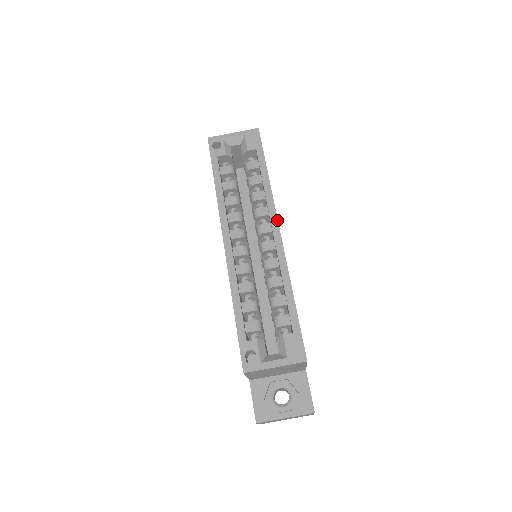
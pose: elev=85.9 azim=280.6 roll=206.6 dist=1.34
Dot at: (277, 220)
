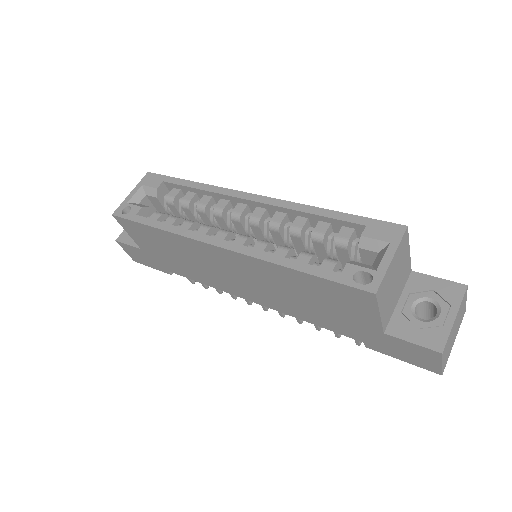
Dot at: (241, 192)
